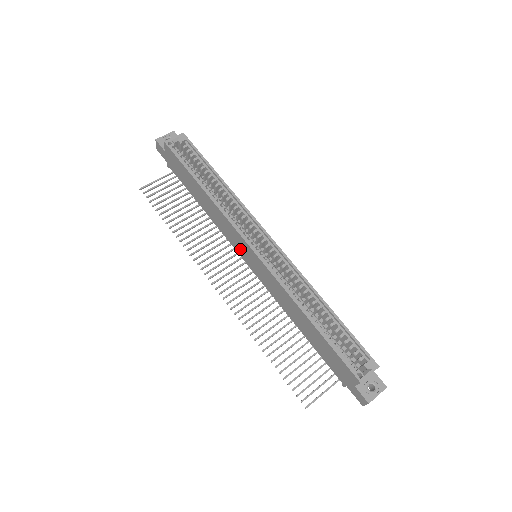
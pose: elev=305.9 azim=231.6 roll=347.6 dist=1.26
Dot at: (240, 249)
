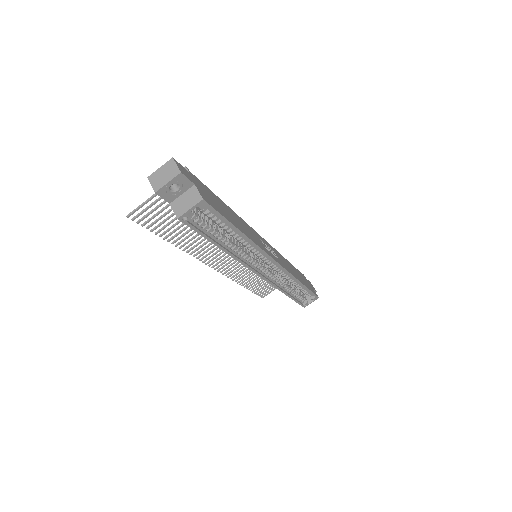
Dot at: occluded
